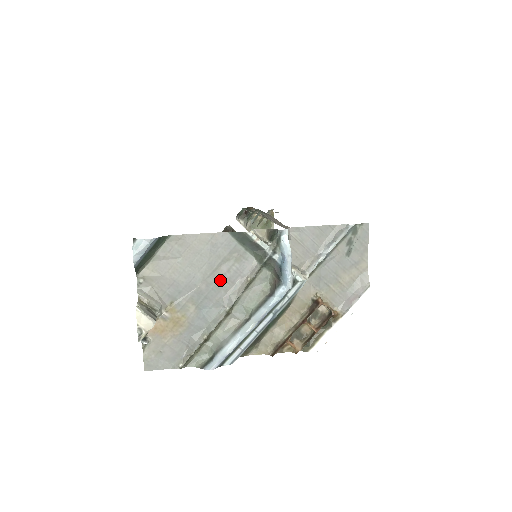
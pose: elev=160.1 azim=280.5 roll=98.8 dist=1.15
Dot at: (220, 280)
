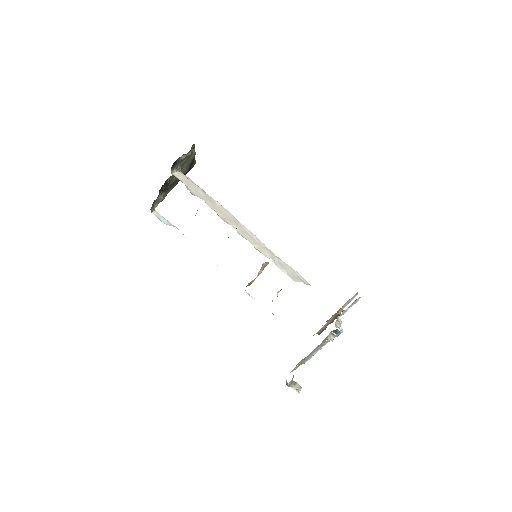
Dot at: occluded
